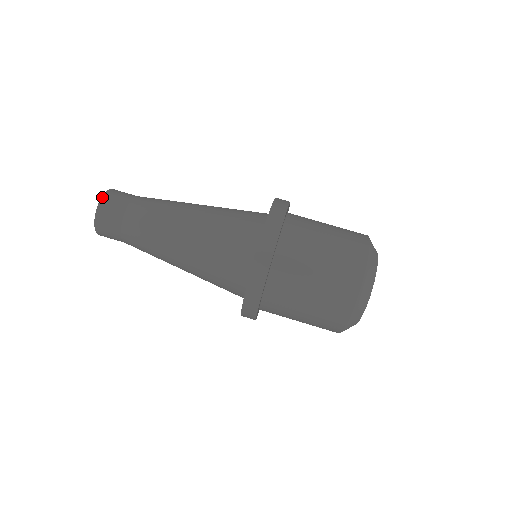
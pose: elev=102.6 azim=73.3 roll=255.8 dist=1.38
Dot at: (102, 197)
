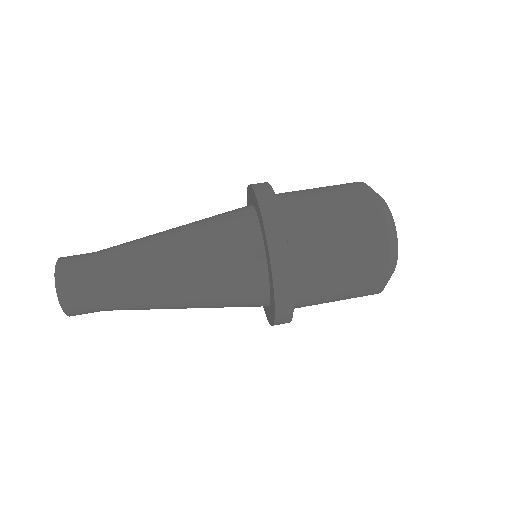
Dot at: (56, 291)
